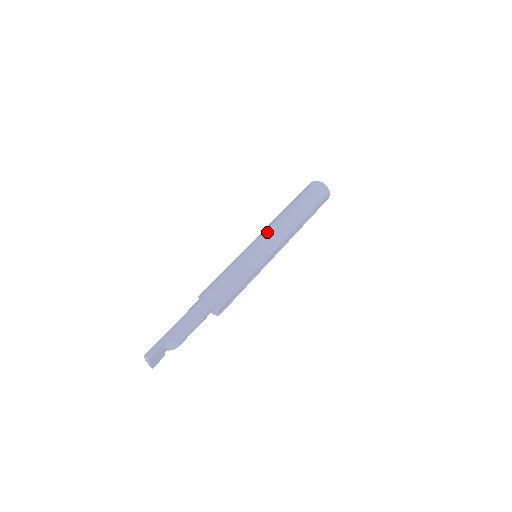
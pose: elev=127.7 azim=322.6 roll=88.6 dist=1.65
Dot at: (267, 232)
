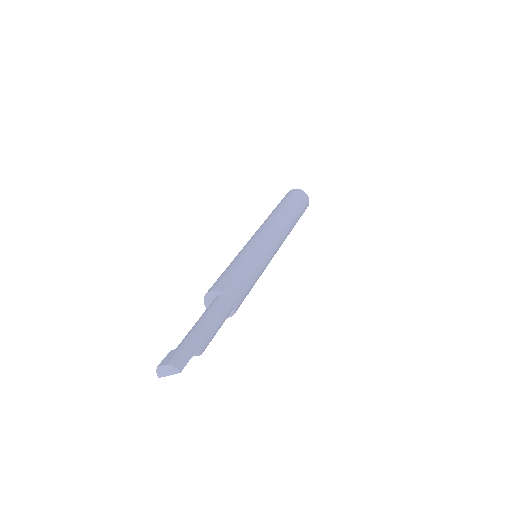
Dot at: (274, 235)
